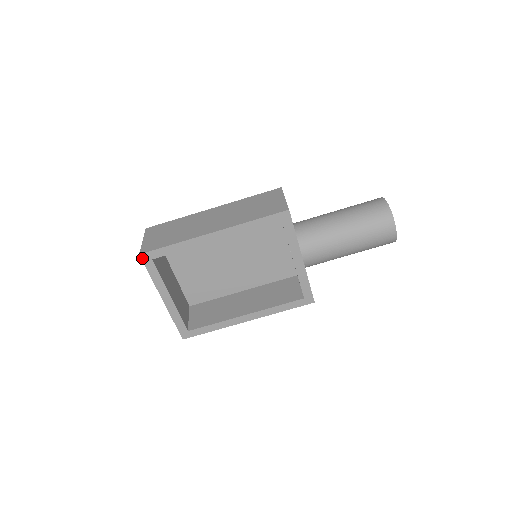
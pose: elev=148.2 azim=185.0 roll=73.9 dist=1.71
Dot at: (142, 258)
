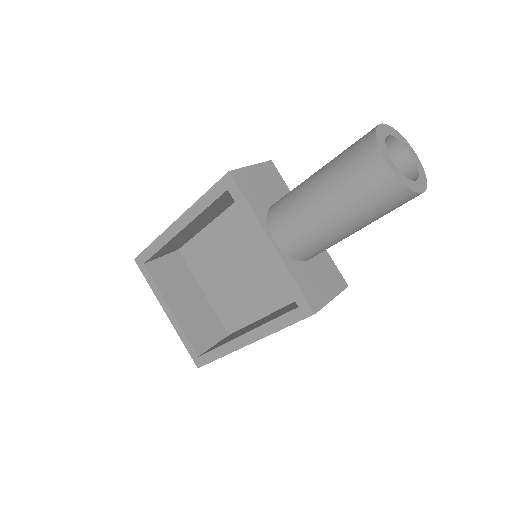
Dot at: (137, 263)
